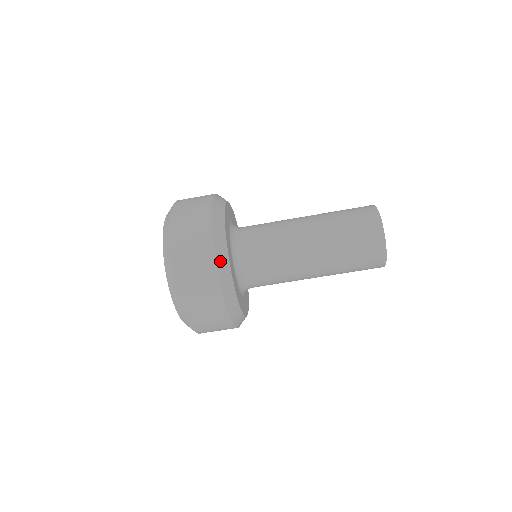
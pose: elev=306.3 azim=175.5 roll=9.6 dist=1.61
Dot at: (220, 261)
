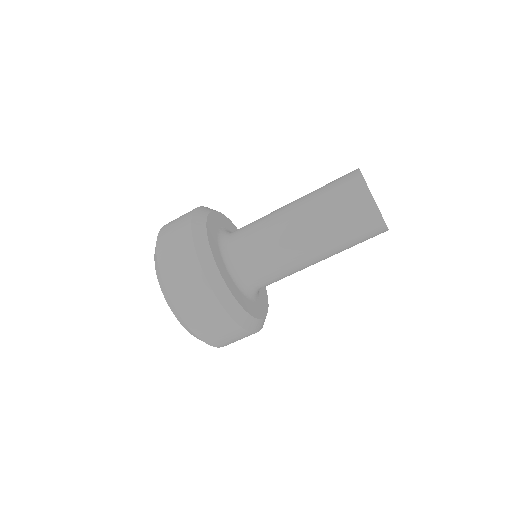
Dot at: (204, 262)
